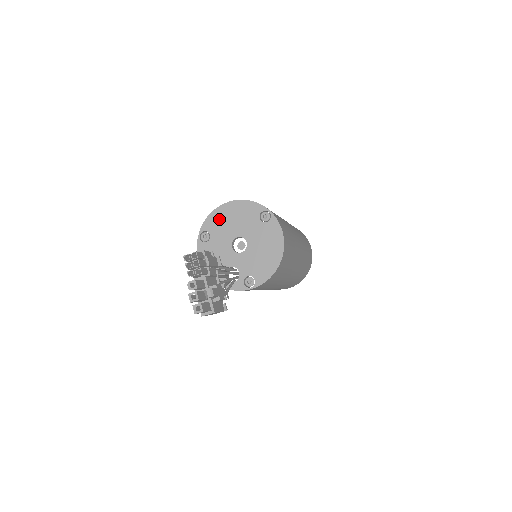
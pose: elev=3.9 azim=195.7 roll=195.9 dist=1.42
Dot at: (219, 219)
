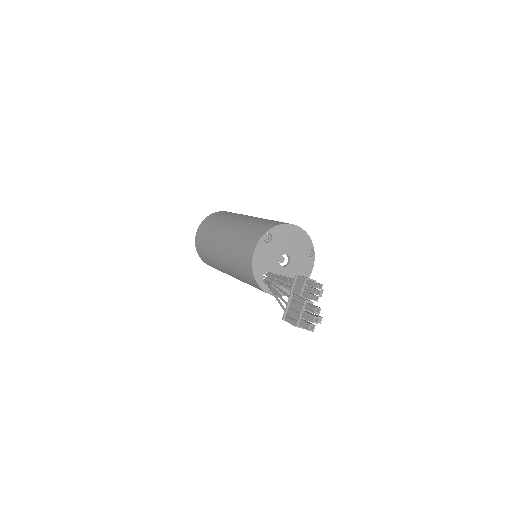
Dot at: (284, 233)
